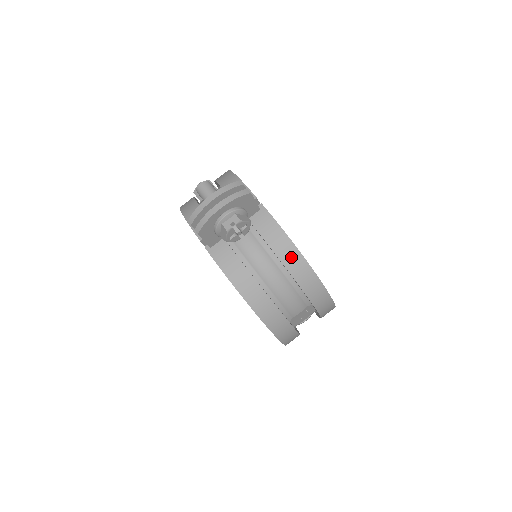
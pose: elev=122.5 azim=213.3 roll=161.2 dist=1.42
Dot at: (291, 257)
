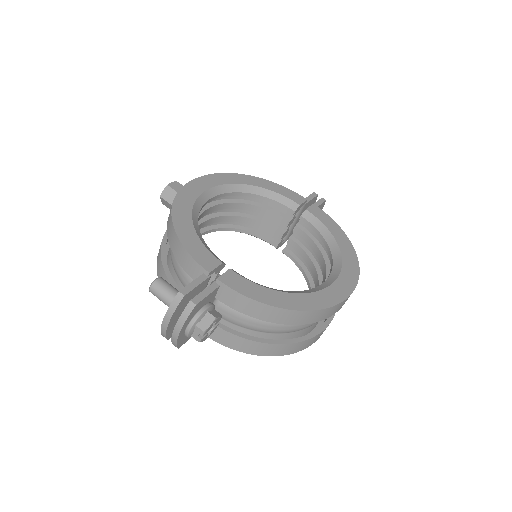
Dot at: (276, 315)
